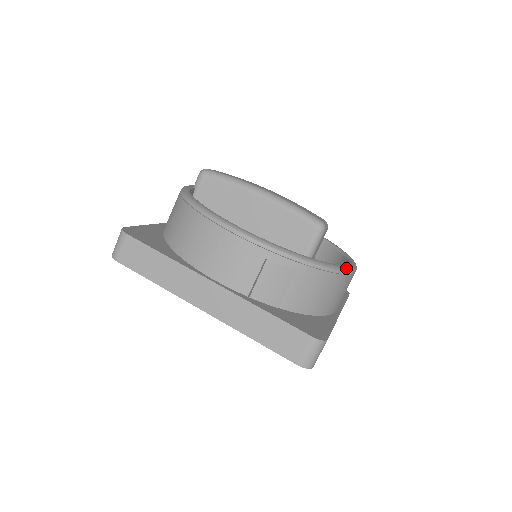
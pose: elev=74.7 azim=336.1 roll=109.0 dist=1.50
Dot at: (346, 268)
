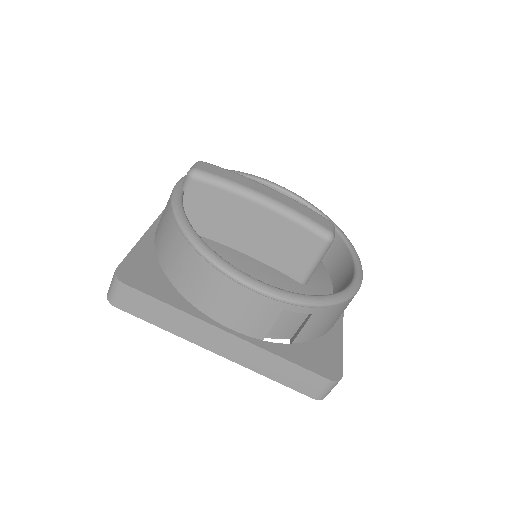
Dot at: (357, 287)
